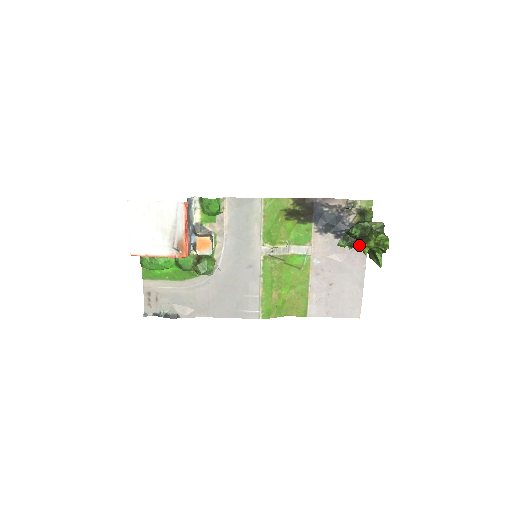
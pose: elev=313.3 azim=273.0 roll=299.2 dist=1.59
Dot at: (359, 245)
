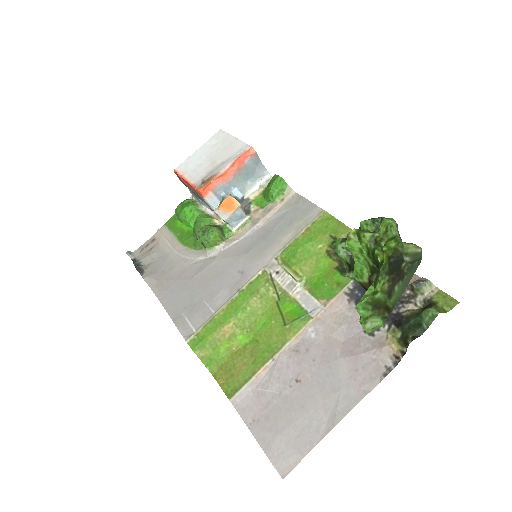
Dot at: occluded
